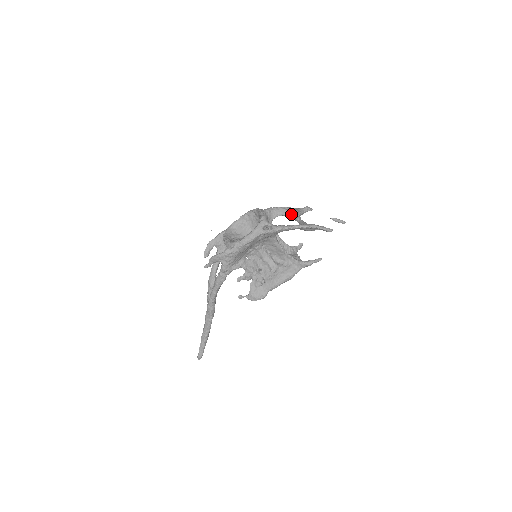
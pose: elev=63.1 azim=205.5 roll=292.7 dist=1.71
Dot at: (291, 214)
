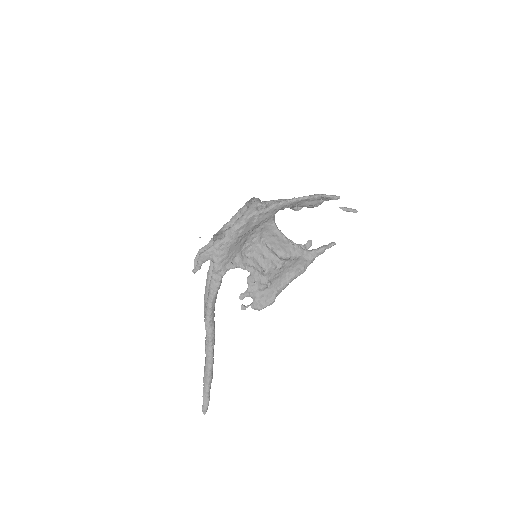
Dot at: occluded
